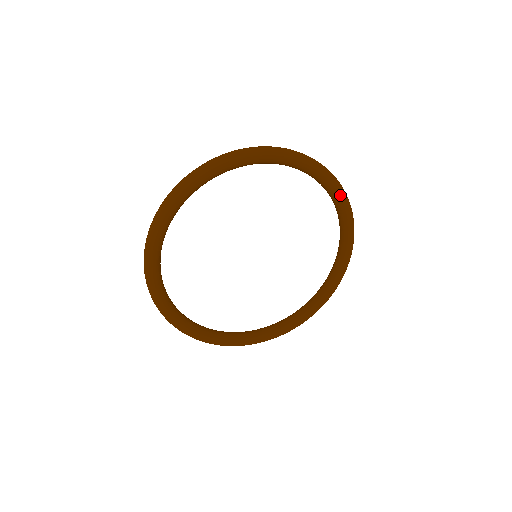
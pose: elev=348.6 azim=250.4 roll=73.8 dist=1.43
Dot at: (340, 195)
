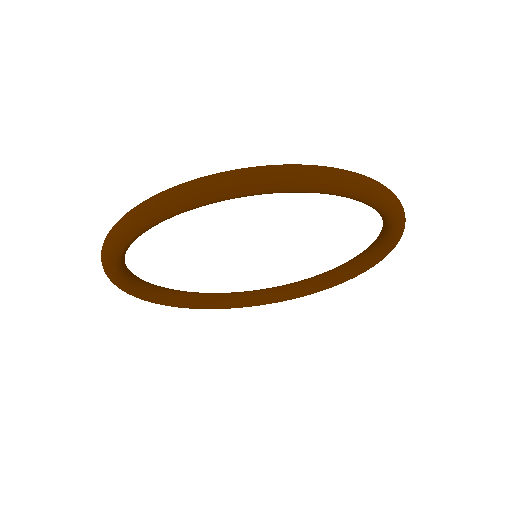
Dot at: (392, 216)
